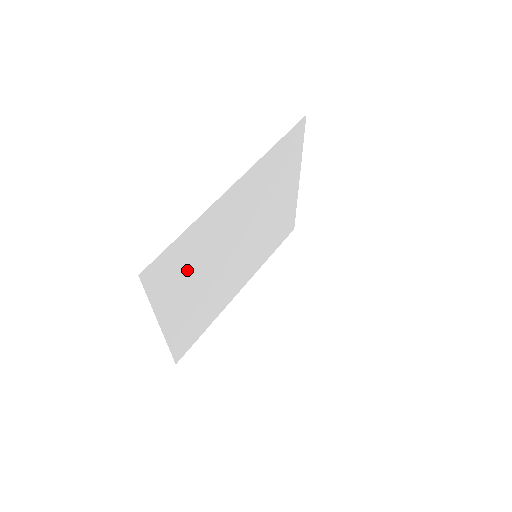
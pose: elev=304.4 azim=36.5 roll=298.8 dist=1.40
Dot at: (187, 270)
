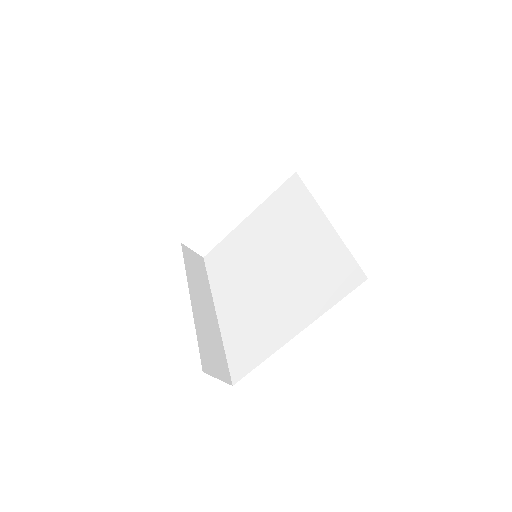
Dot at: occluded
